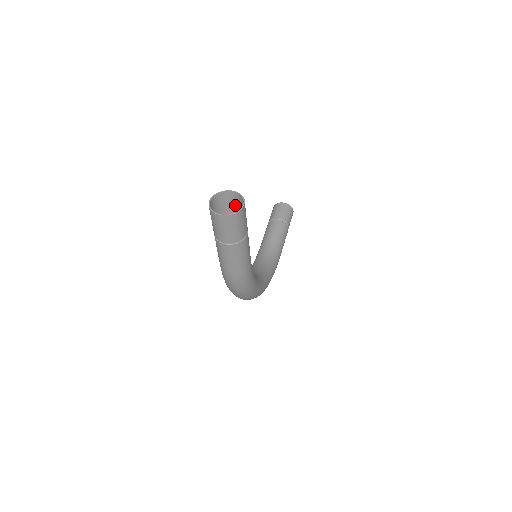
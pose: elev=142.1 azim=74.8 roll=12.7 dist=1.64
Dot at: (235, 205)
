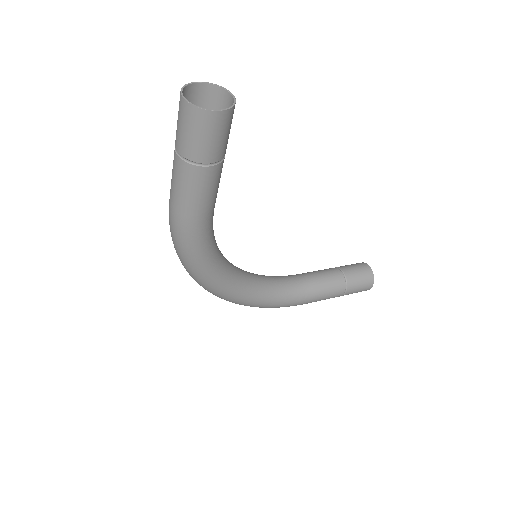
Dot at: occluded
